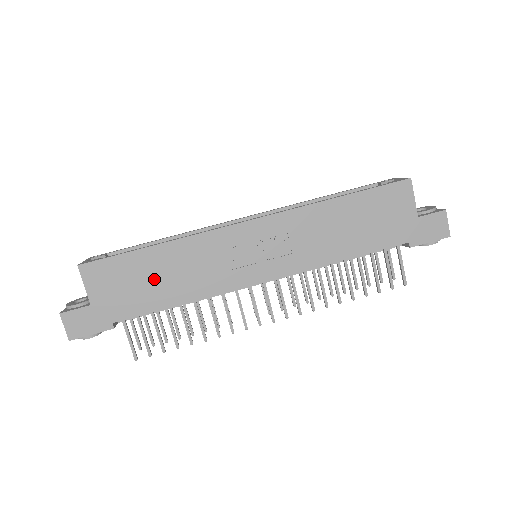
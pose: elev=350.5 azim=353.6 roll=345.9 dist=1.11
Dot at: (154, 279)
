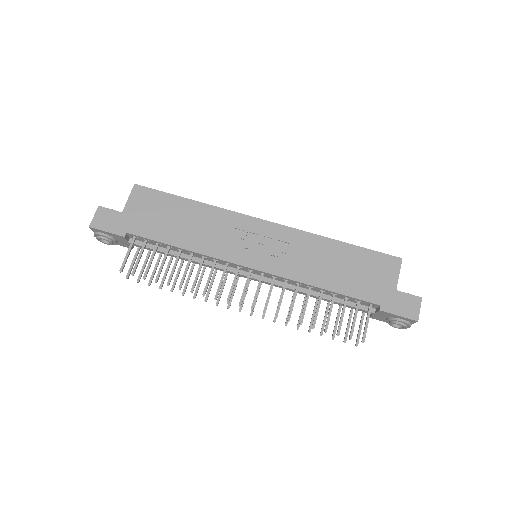
Dot at: (176, 221)
